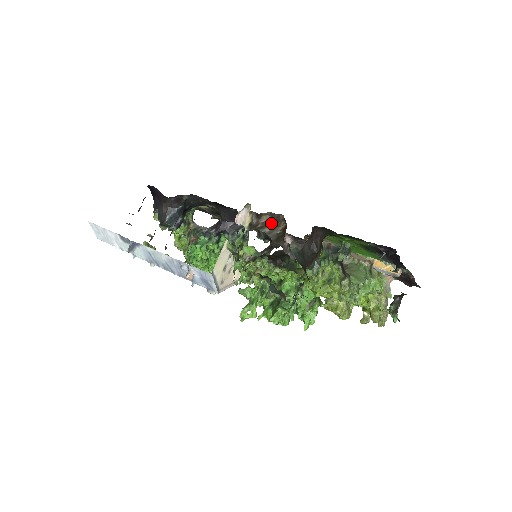
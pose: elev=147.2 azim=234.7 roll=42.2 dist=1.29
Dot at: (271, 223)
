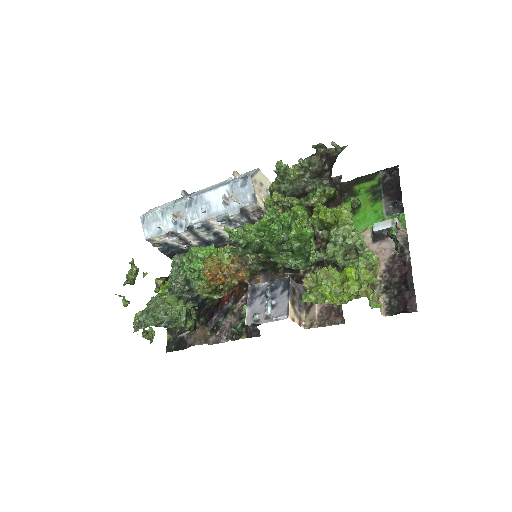
Dot at: occluded
